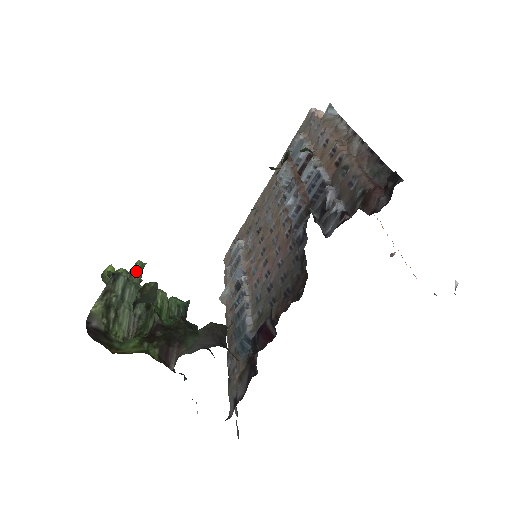
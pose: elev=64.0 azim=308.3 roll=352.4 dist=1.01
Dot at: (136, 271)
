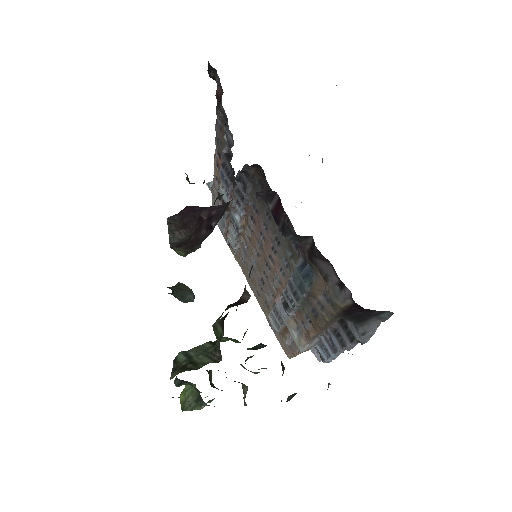
Dot at: occluded
